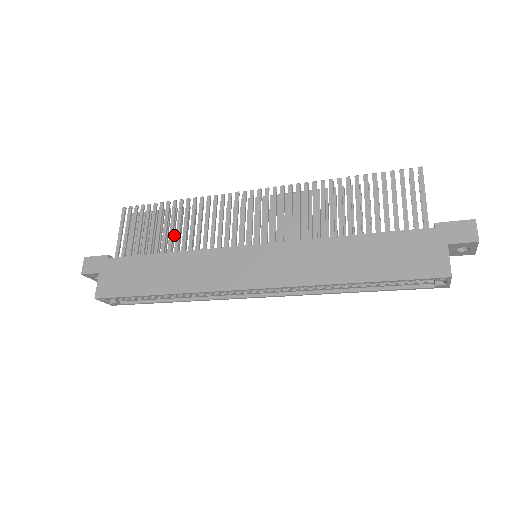
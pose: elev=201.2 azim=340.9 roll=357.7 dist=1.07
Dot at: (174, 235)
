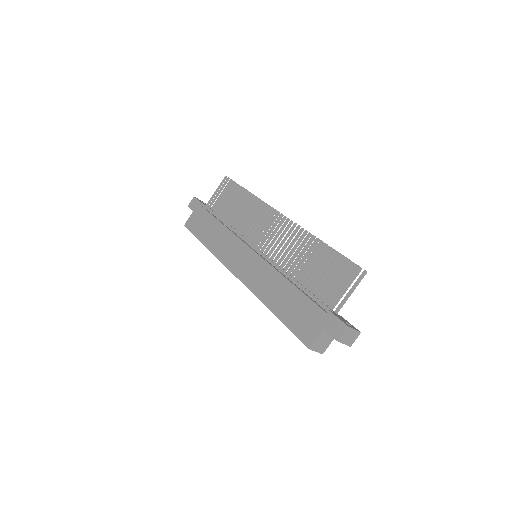
Dot at: occluded
